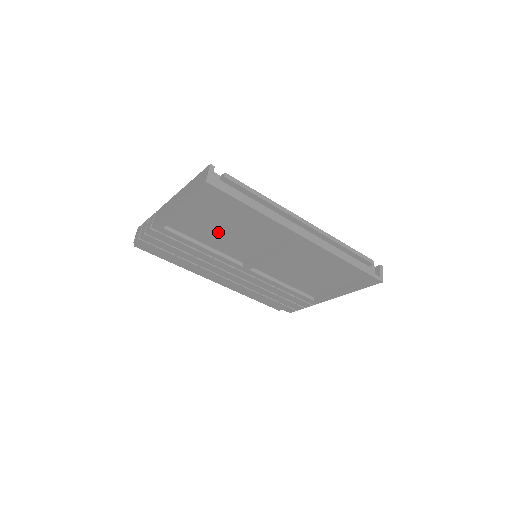
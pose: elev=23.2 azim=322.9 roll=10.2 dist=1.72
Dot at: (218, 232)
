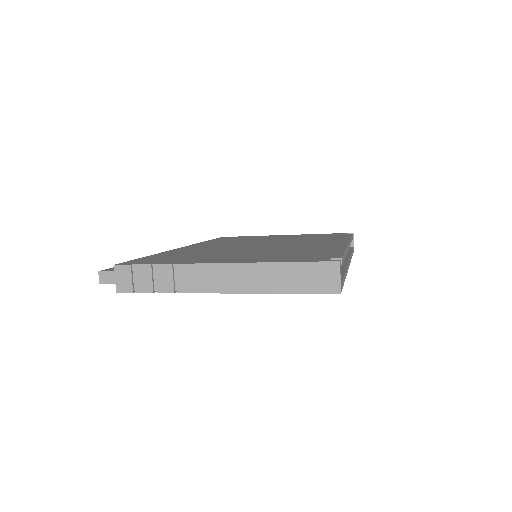
Dot at: occluded
